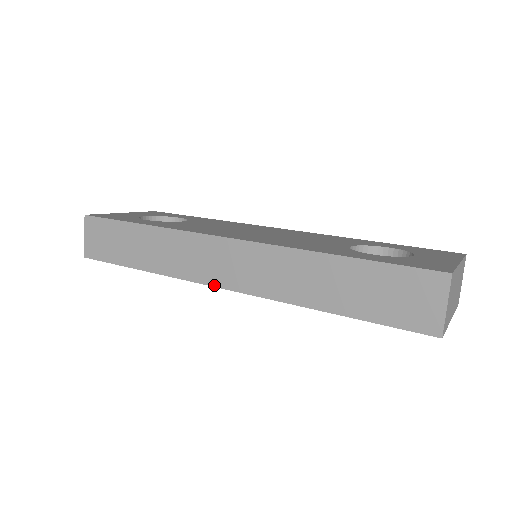
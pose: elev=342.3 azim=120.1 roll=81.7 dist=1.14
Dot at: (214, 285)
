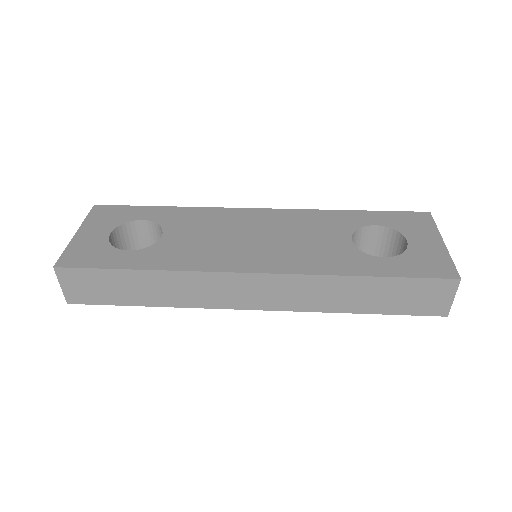
Dot at: (242, 309)
